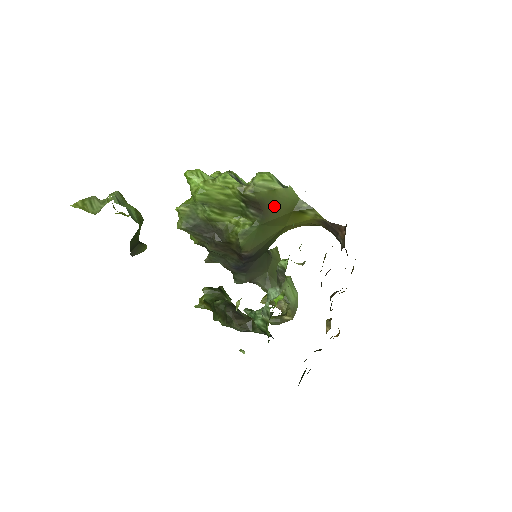
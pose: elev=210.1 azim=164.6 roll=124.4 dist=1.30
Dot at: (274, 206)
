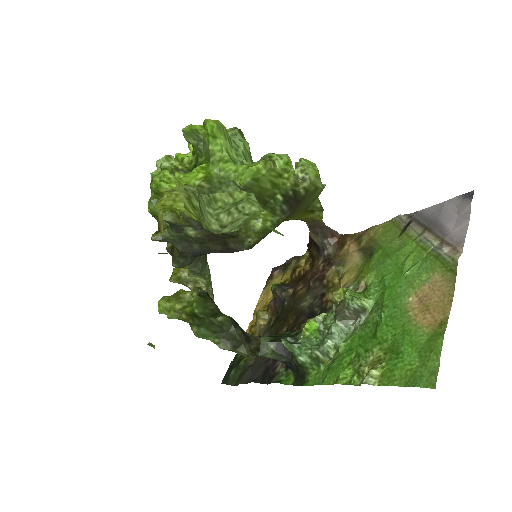
Dot at: (303, 204)
